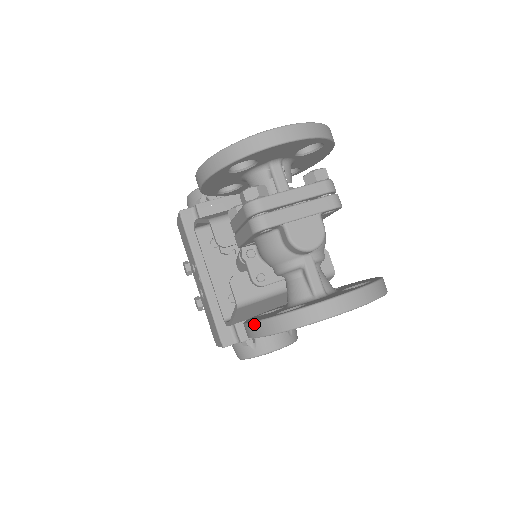
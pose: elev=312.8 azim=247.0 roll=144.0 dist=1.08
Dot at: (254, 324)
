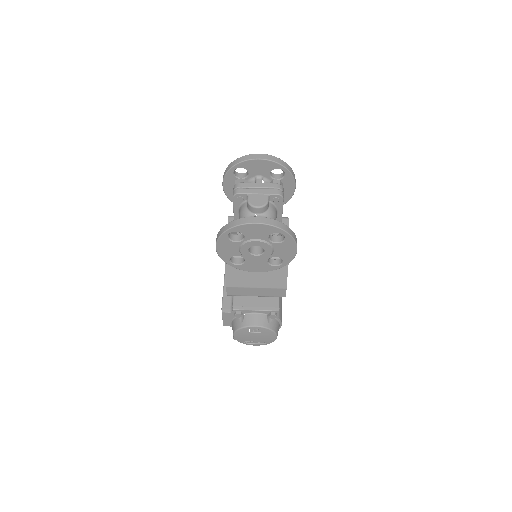
Dot at: (217, 235)
